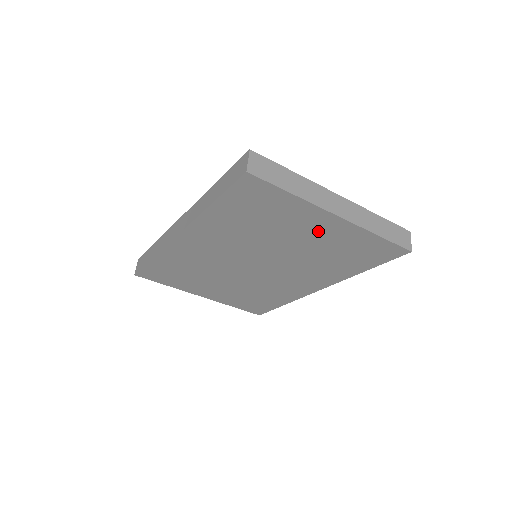
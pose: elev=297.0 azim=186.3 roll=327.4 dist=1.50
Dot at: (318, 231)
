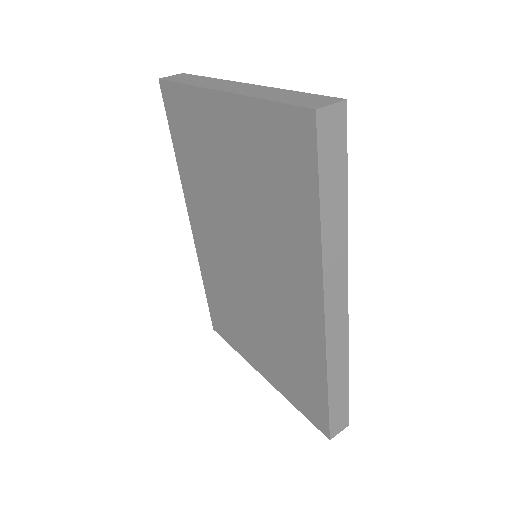
Dot at: (230, 139)
